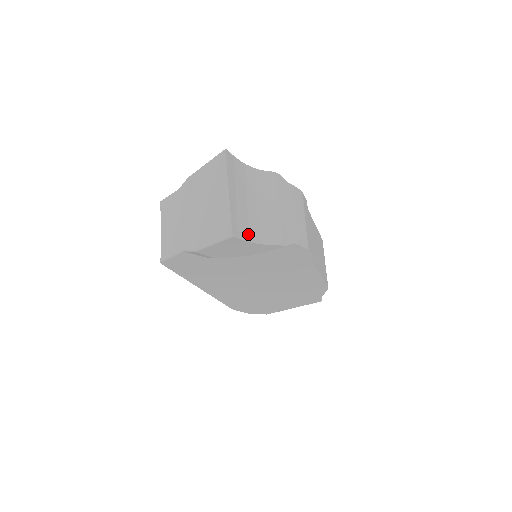
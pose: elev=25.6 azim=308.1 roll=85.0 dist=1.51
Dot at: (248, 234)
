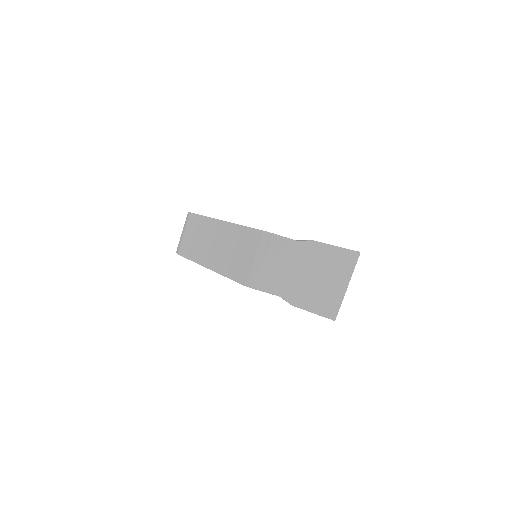
Dot at: occluded
